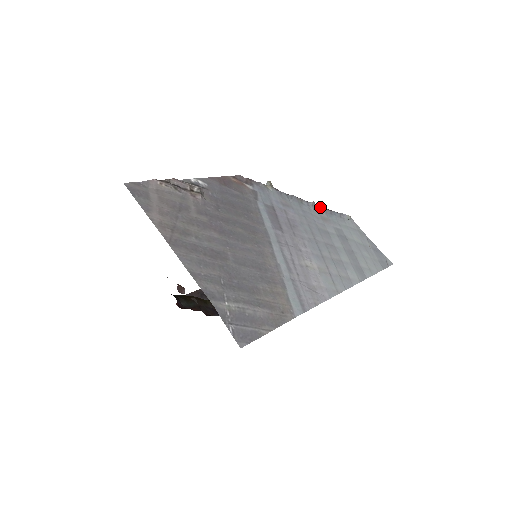
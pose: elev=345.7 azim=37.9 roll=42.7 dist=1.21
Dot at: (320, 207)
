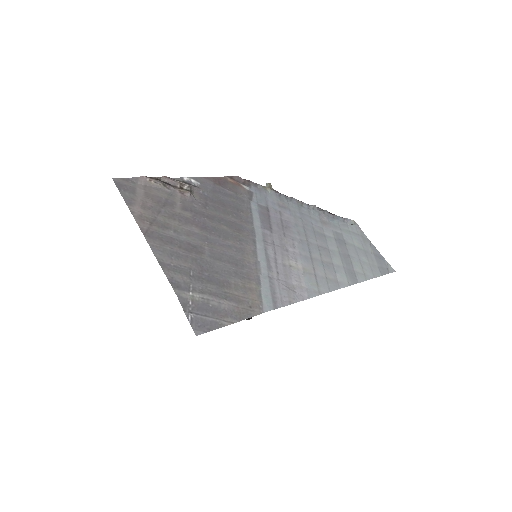
Dot at: (322, 211)
